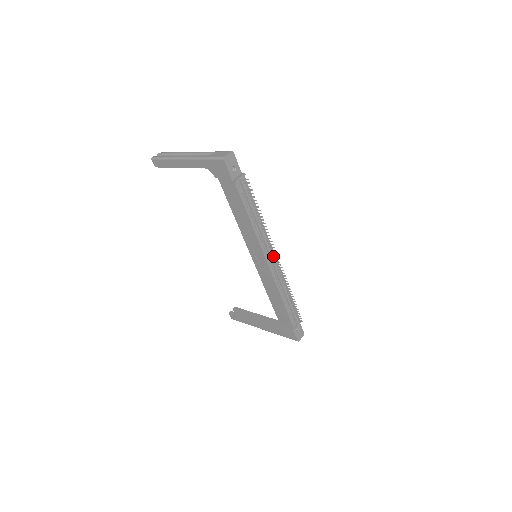
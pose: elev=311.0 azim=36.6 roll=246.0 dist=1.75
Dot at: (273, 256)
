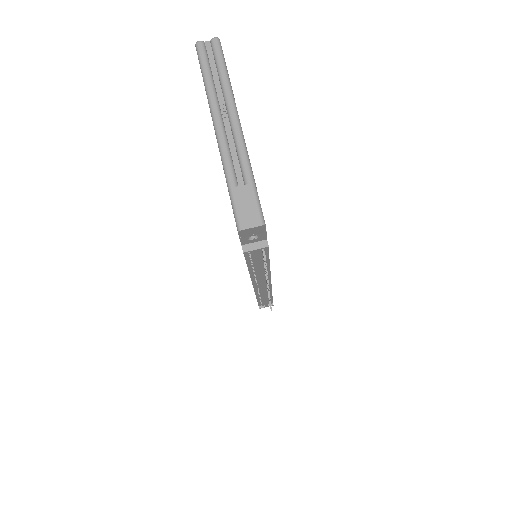
Dot at: occluded
